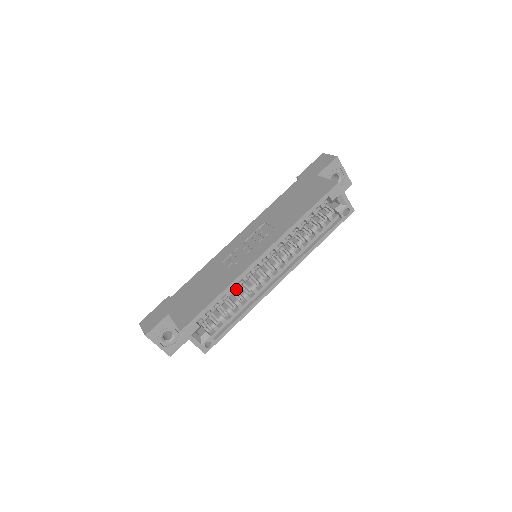
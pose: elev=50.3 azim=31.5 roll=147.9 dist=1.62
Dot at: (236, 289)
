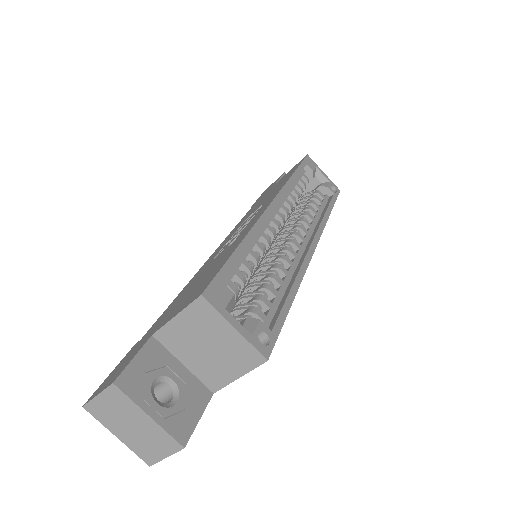
Dot at: occluded
